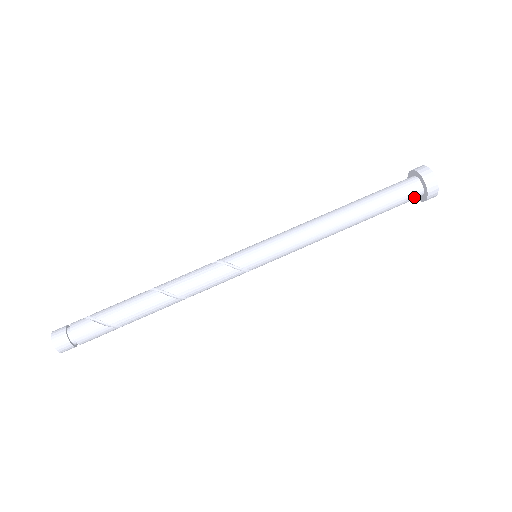
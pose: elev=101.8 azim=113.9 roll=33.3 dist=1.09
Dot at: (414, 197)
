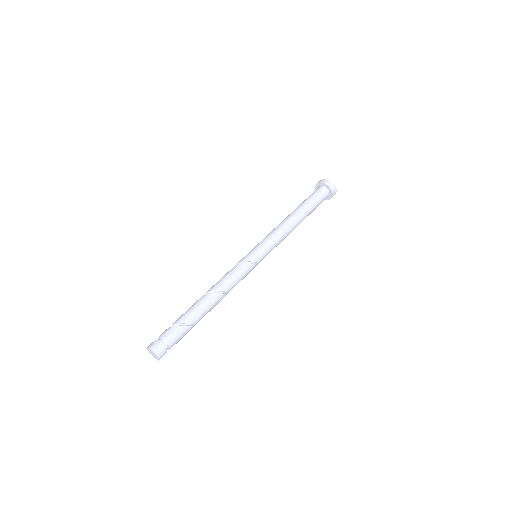
Dot at: (325, 195)
